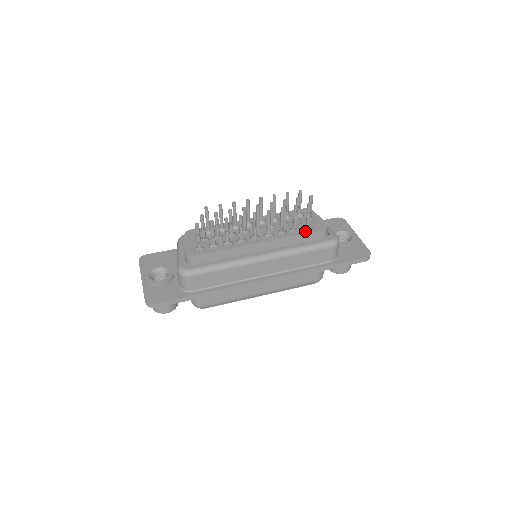
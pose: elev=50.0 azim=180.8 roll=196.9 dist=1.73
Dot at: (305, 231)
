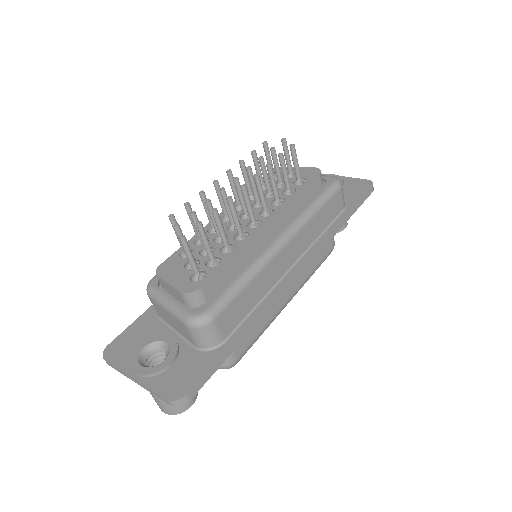
Dot at: (302, 186)
